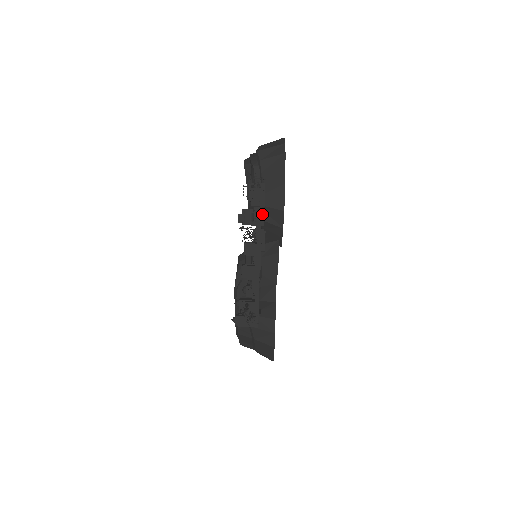
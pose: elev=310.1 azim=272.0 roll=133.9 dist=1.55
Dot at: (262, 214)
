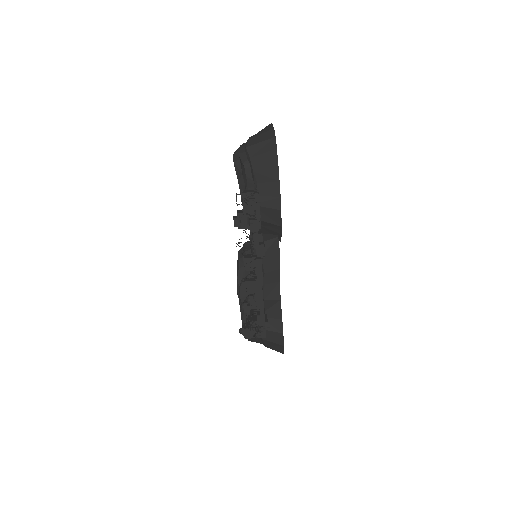
Dot at: occluded
